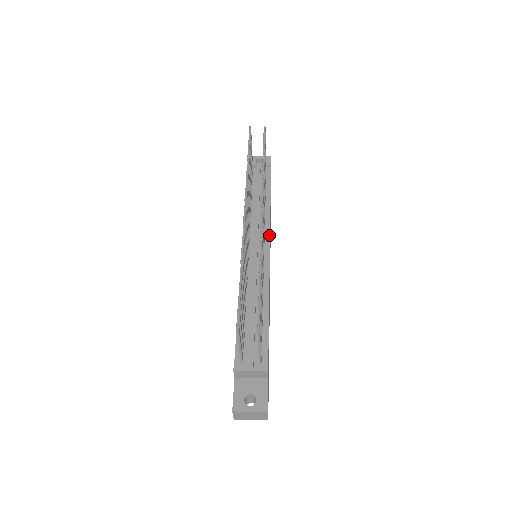
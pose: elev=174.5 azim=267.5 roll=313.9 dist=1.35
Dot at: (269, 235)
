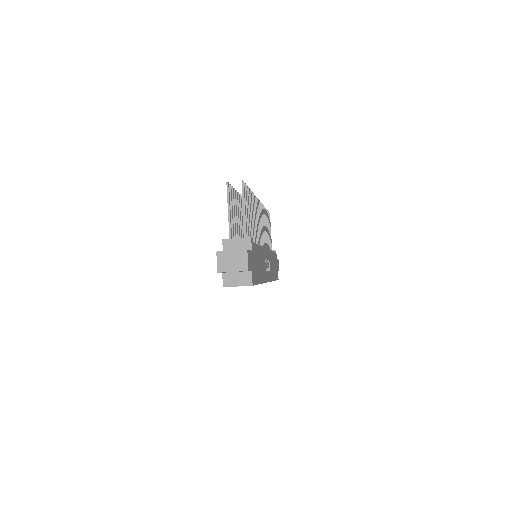
Dot at: (268, 249)
